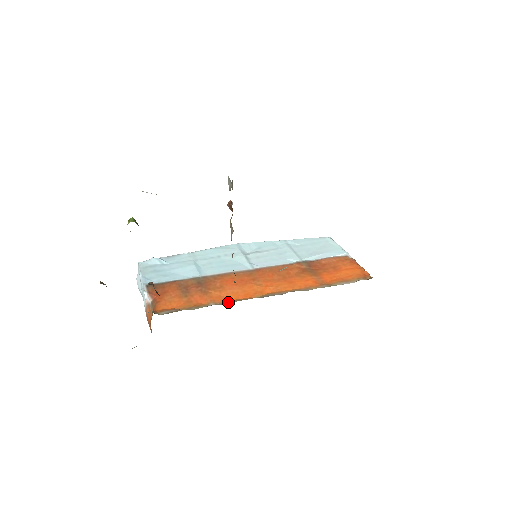
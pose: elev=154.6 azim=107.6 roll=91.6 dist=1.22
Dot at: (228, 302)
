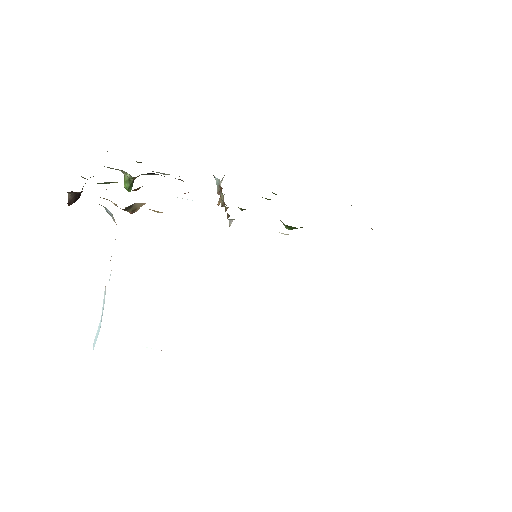
Dot at: occluded
